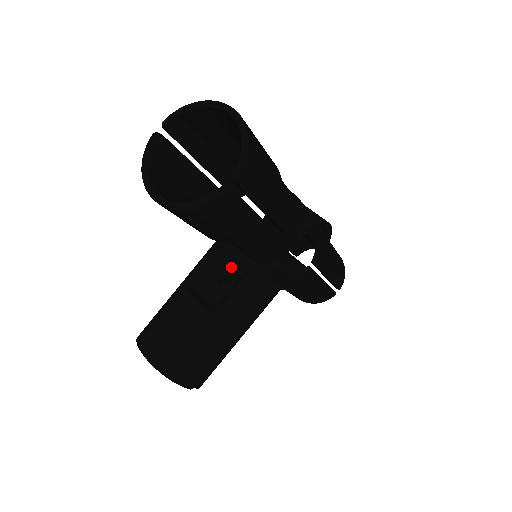
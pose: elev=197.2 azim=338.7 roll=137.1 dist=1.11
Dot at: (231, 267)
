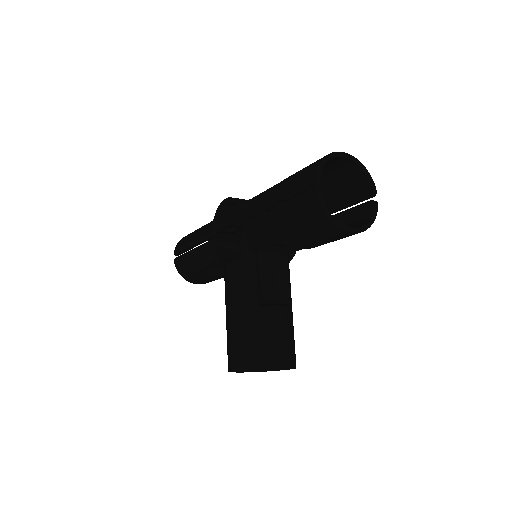
Dot at: occluded
